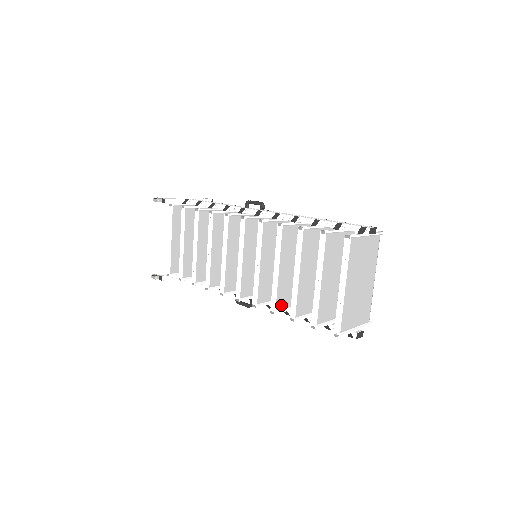
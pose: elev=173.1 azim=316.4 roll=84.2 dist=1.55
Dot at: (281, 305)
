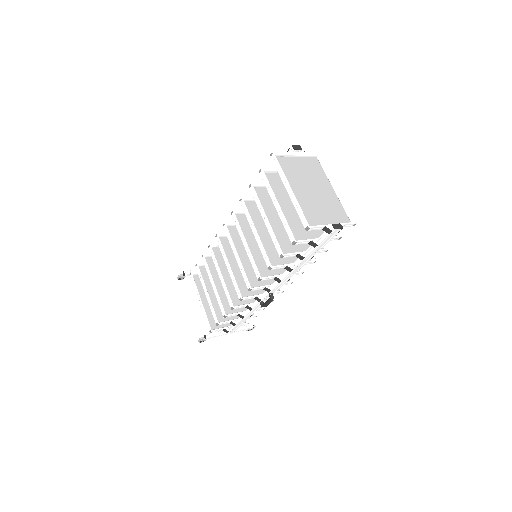
Dot at: (279, 264)
